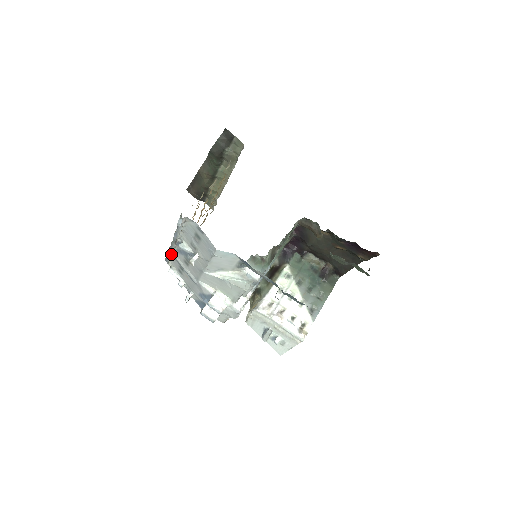
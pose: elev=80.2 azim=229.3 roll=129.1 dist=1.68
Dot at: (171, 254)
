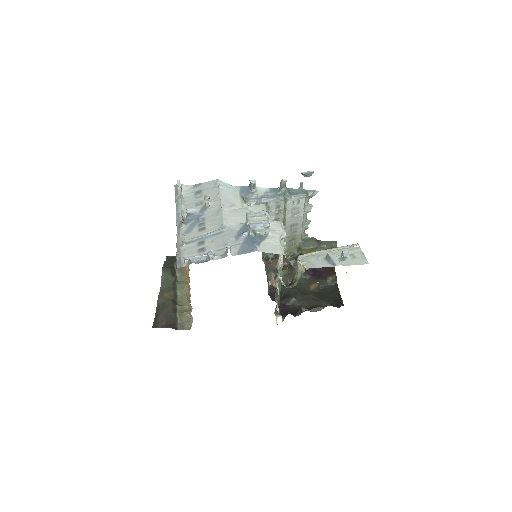
Dot at: (182, 246)
